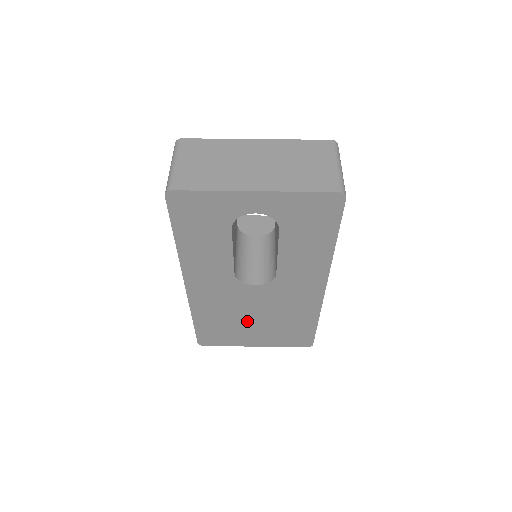
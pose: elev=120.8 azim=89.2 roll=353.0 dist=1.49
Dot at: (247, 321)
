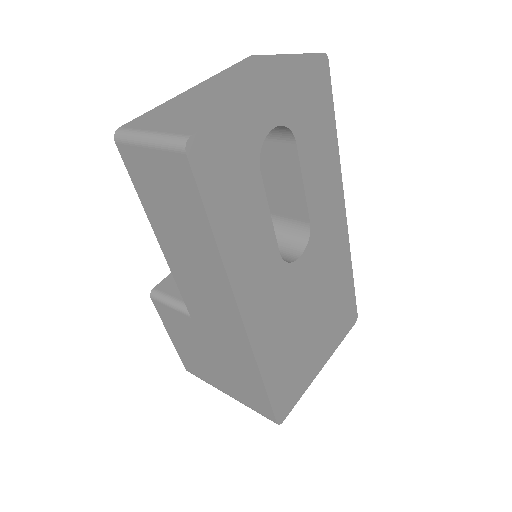
Dot at: (306, 330)
